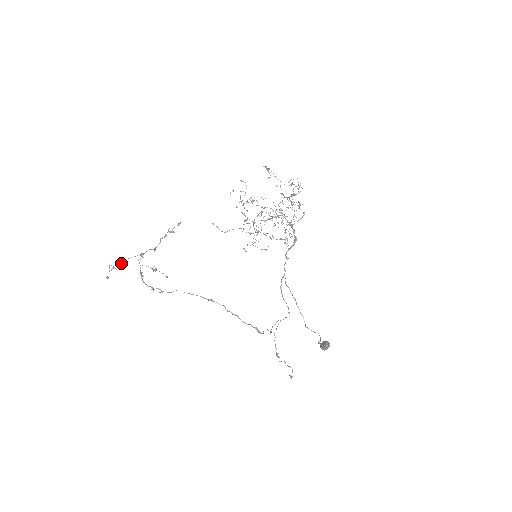
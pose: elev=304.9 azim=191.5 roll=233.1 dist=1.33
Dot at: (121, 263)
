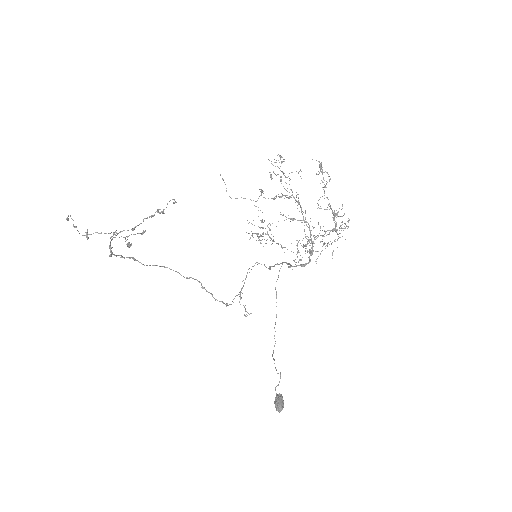
Dot at: (86, 234)
